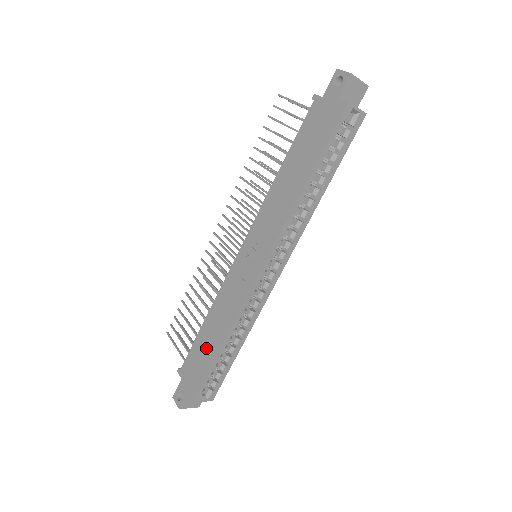
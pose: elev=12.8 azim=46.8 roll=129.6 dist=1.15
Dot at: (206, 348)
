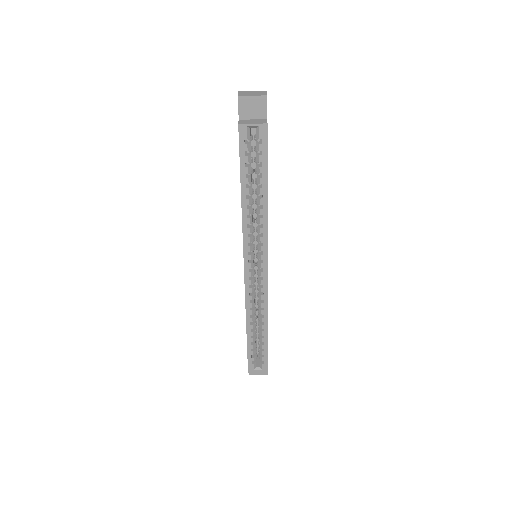
Dot at: occluded
